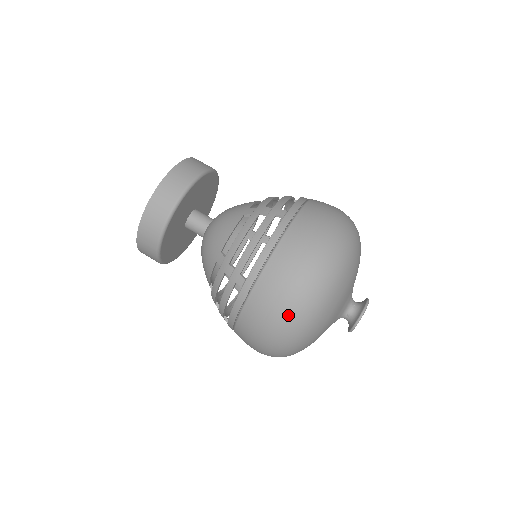
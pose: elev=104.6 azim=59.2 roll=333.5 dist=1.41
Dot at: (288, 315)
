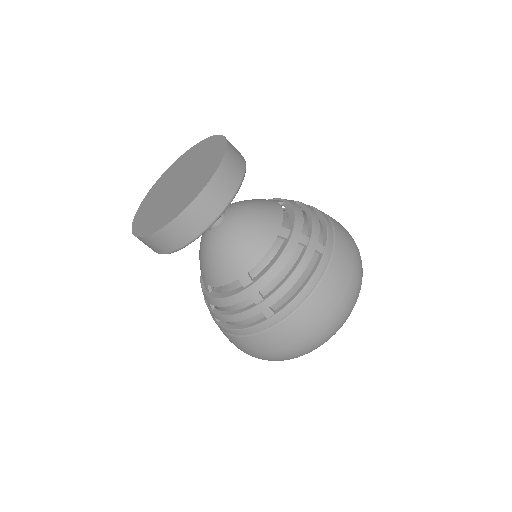
Dot at: occluded
